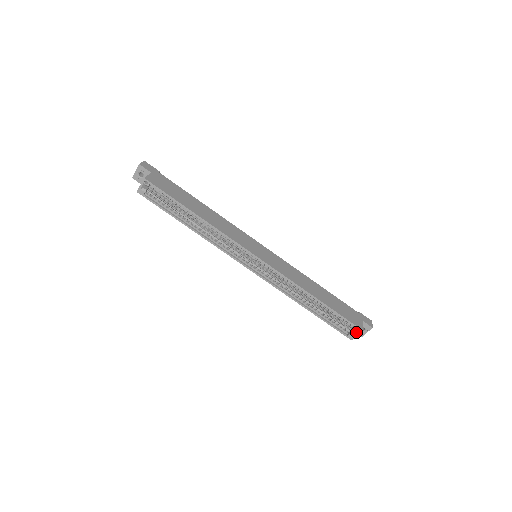
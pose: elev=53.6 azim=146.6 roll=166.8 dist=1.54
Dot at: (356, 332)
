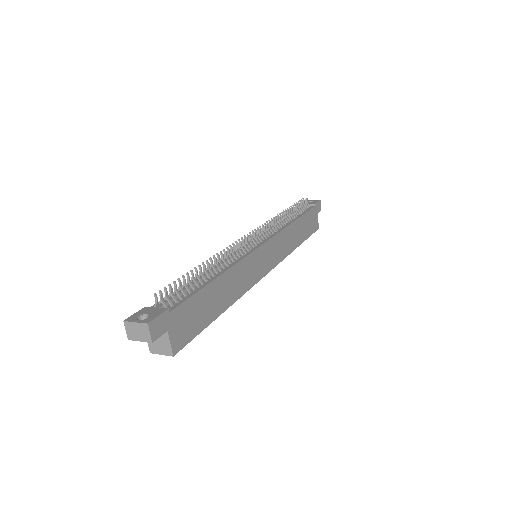
Dot at: occluded
